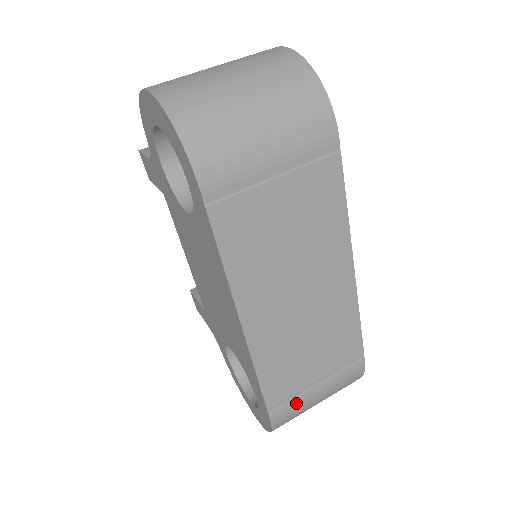
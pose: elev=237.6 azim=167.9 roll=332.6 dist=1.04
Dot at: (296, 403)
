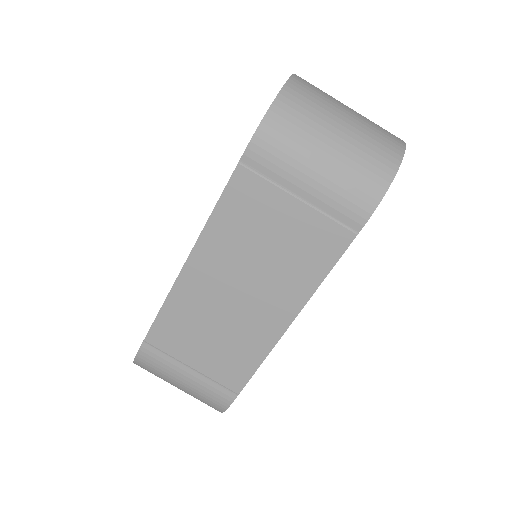
Dot at: (164, 362)
